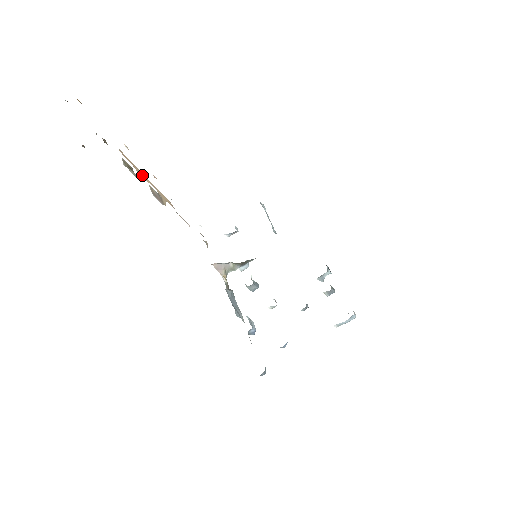
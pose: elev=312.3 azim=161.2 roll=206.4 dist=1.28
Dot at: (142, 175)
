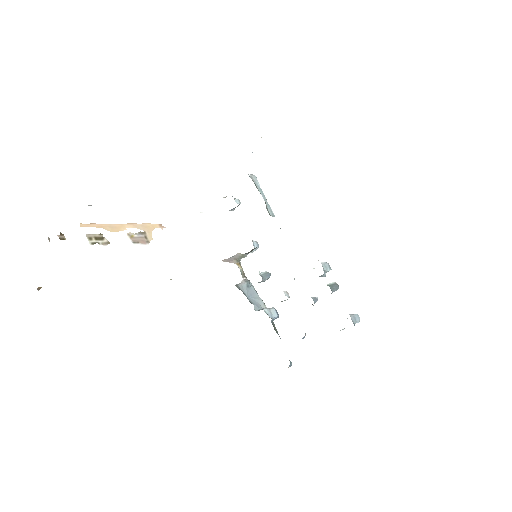
Dot at: (116, 227)
